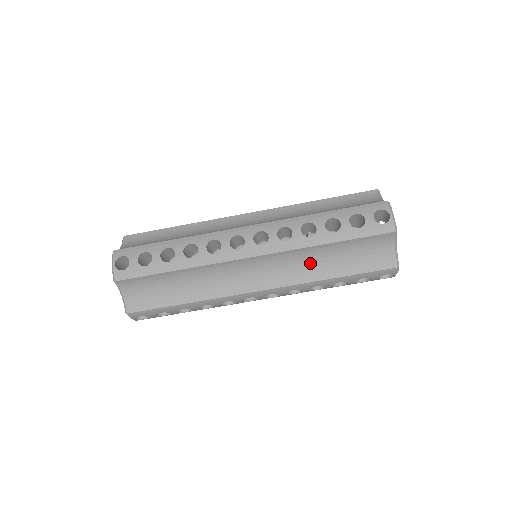
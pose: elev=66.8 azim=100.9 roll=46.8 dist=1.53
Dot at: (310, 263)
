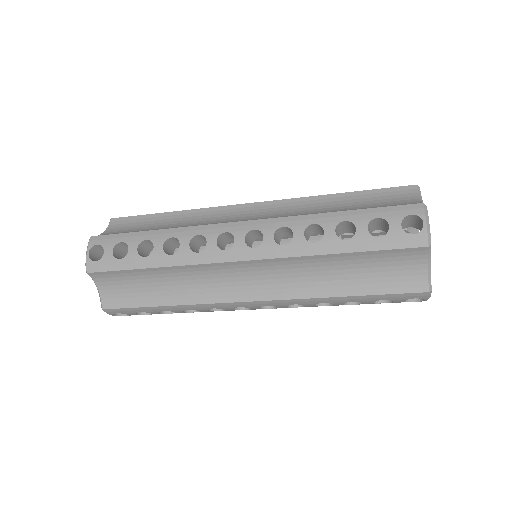
Dot at: occluded
